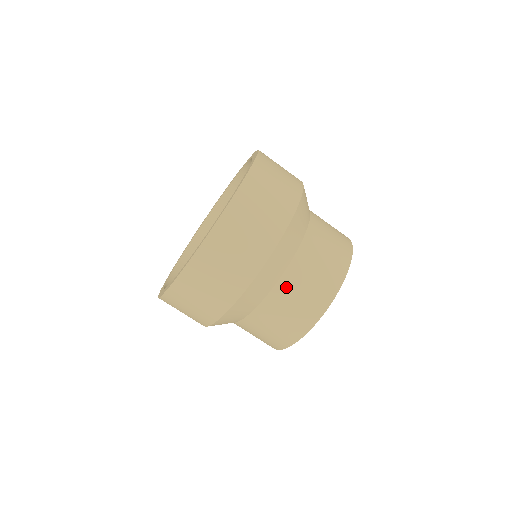
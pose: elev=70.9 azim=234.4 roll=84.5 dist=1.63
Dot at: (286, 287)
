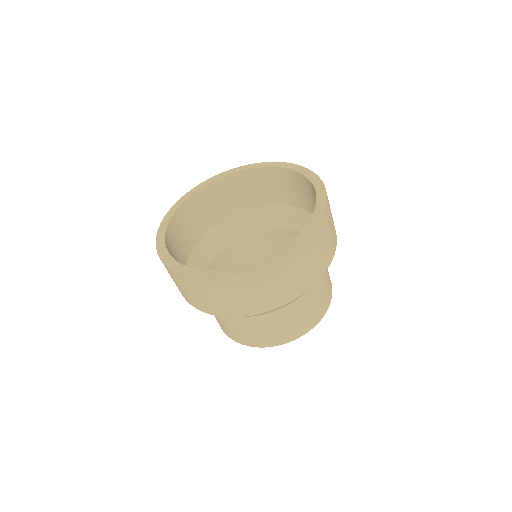
Dot at: (307, 299)
